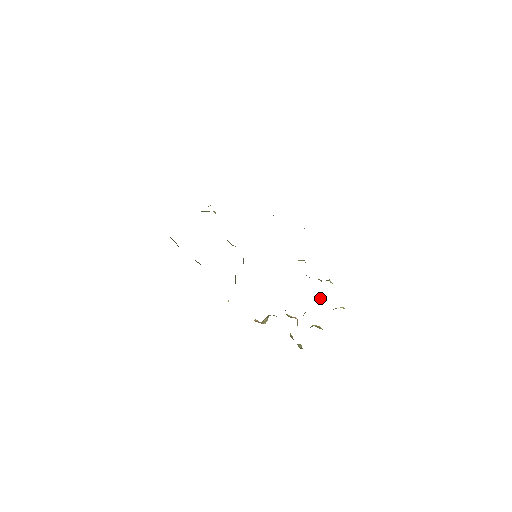
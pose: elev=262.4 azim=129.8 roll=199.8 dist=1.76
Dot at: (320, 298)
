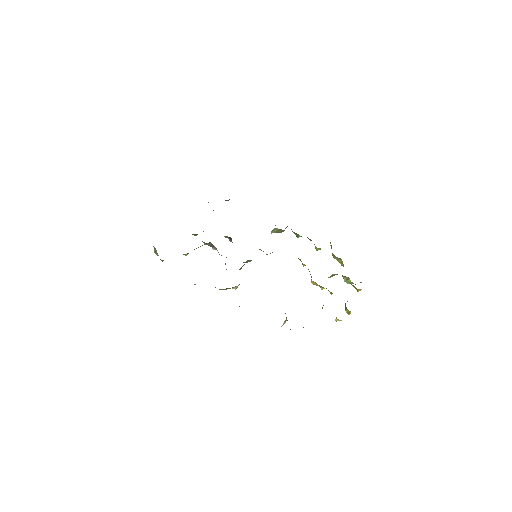
Dot at: occluded
